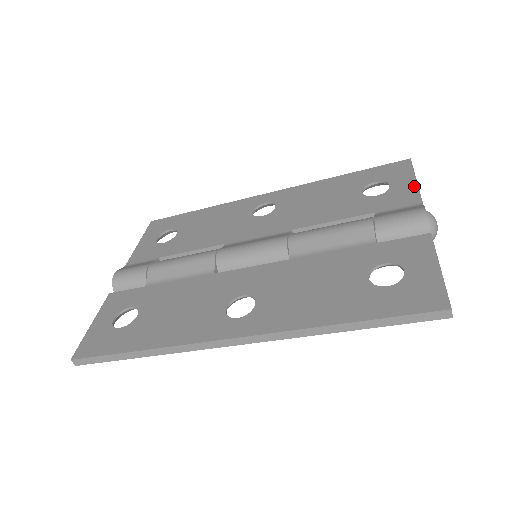
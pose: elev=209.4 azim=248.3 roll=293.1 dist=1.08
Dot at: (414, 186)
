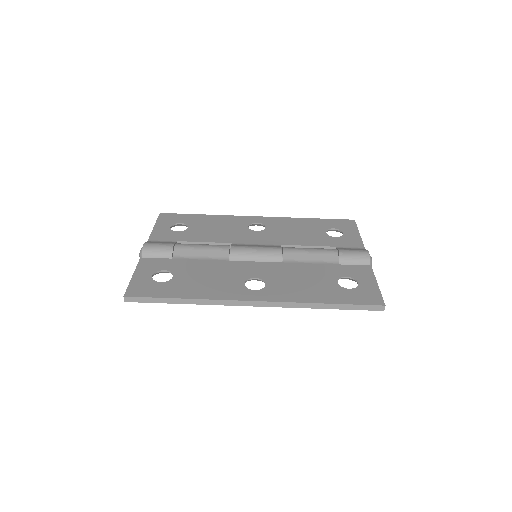
Dot at: (359, 237)
